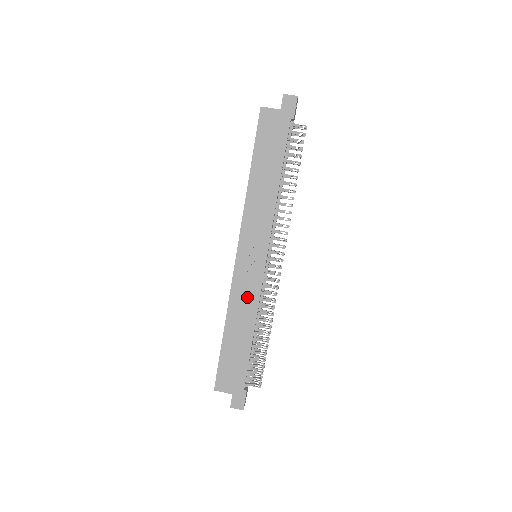
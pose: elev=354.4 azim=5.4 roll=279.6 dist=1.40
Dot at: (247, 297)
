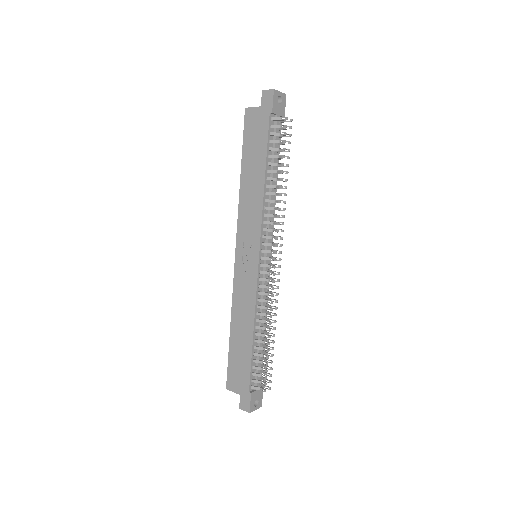
Dot at: (246, 297)
